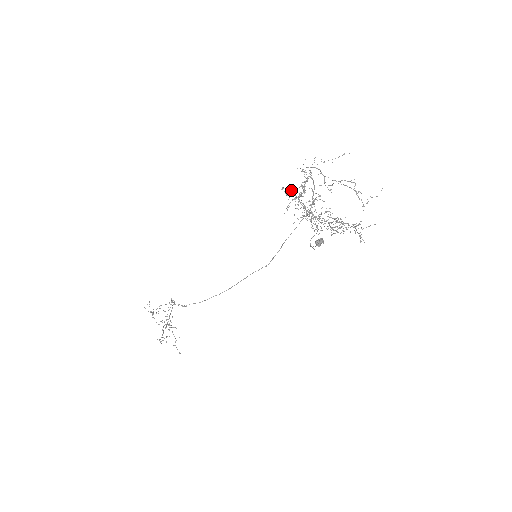
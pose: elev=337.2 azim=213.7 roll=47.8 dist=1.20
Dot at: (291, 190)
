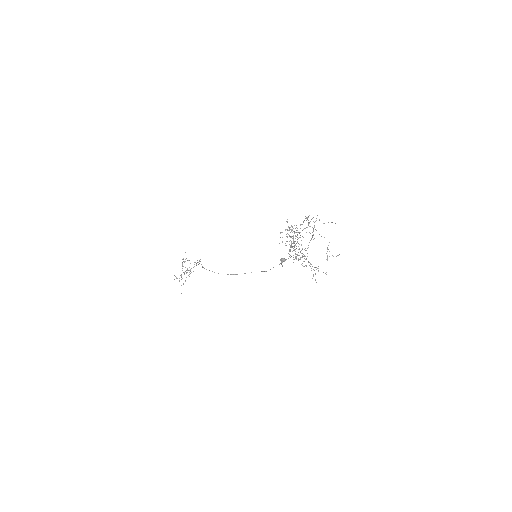
Dot at: occluded
